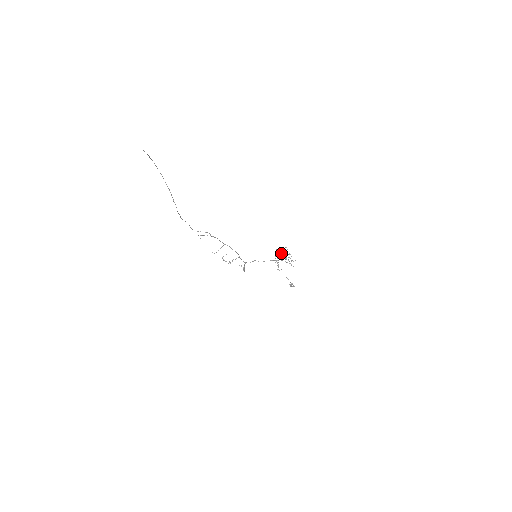
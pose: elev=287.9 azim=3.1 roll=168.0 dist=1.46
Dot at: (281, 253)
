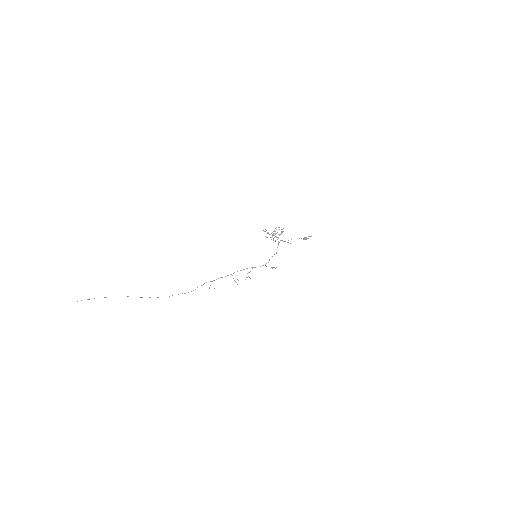
Dot at: occluded
